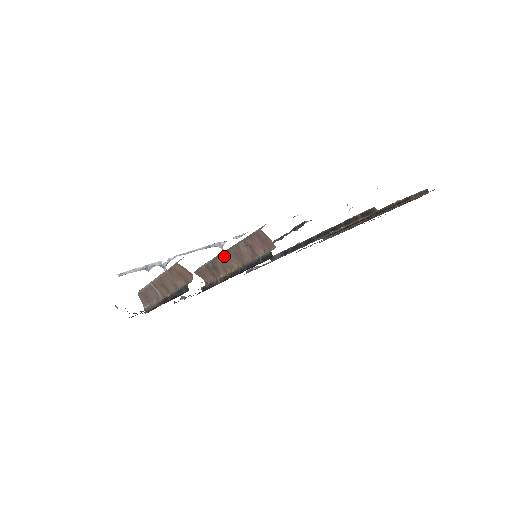
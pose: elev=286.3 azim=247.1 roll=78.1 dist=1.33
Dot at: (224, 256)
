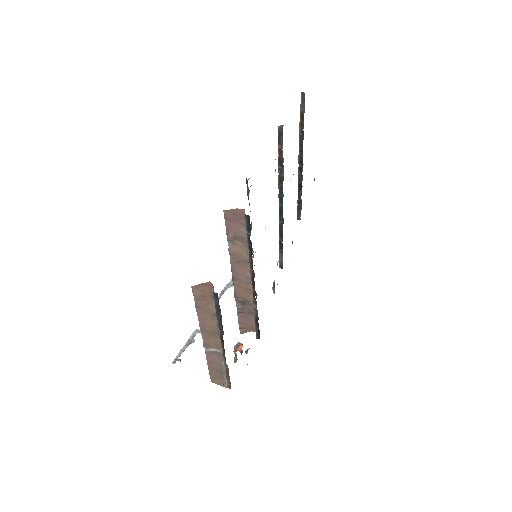
Dot at: (235, 279)
